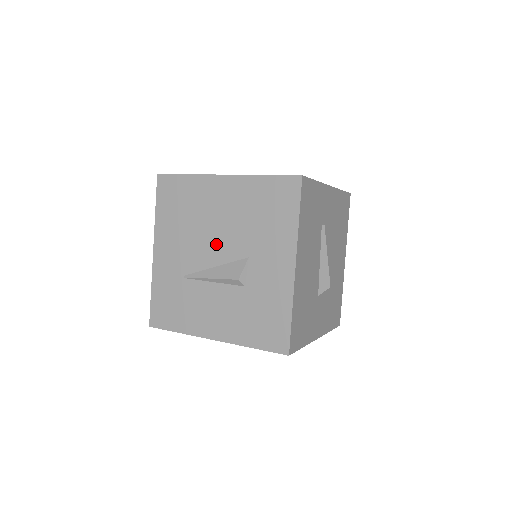
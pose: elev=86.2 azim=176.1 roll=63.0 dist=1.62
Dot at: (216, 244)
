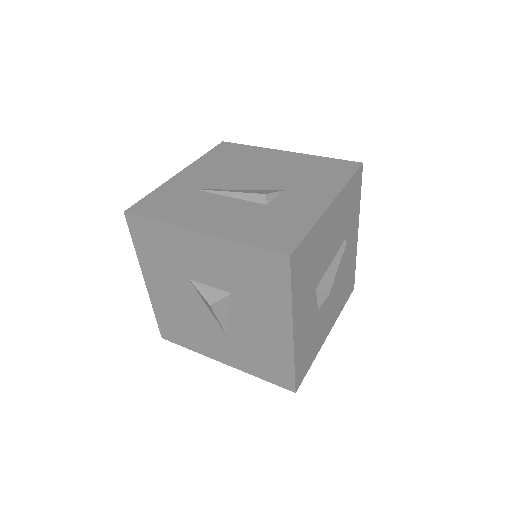
Dot at: (253, 179)
